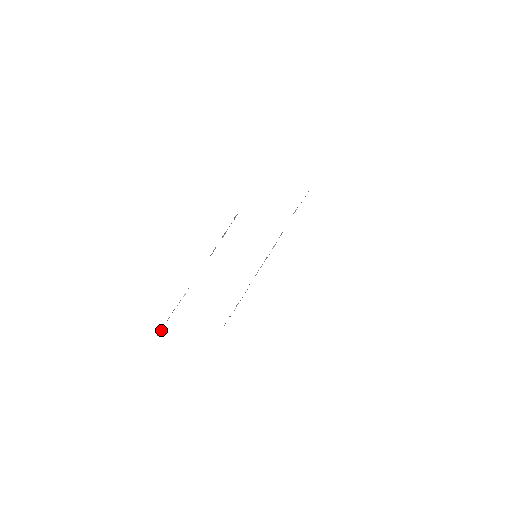
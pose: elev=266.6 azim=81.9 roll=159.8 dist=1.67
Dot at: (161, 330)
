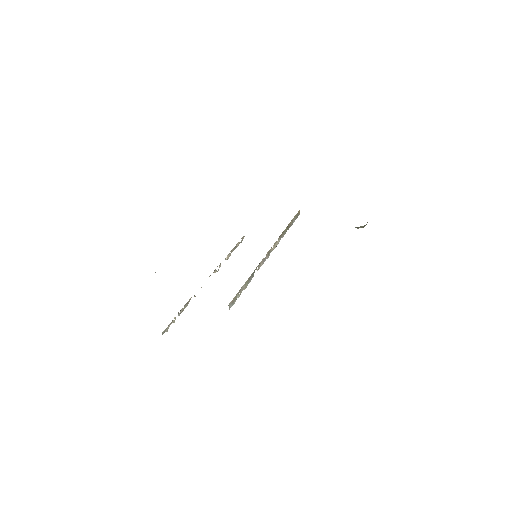
Dot at: (166, 331)
